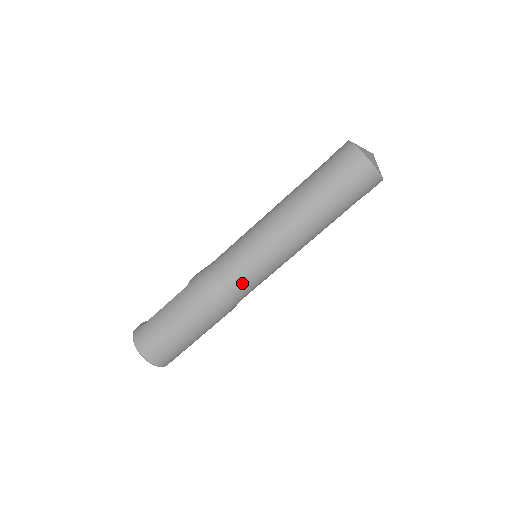
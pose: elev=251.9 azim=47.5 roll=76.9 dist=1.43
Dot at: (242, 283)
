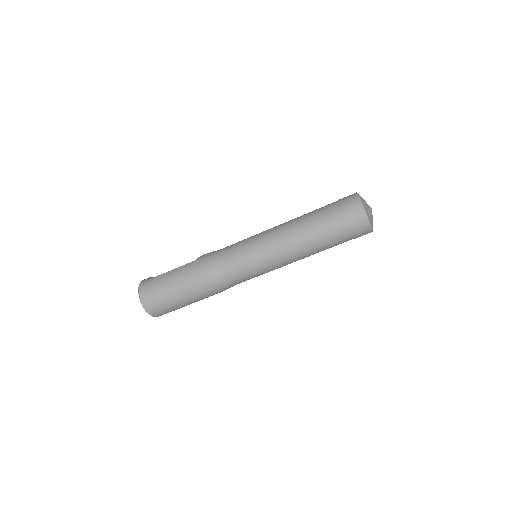
Dot at: (238, 273)
